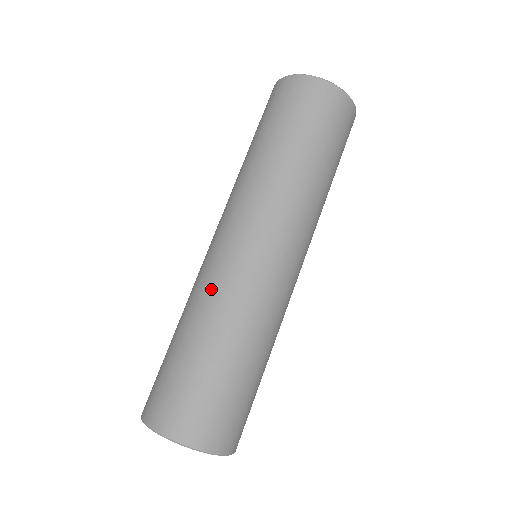
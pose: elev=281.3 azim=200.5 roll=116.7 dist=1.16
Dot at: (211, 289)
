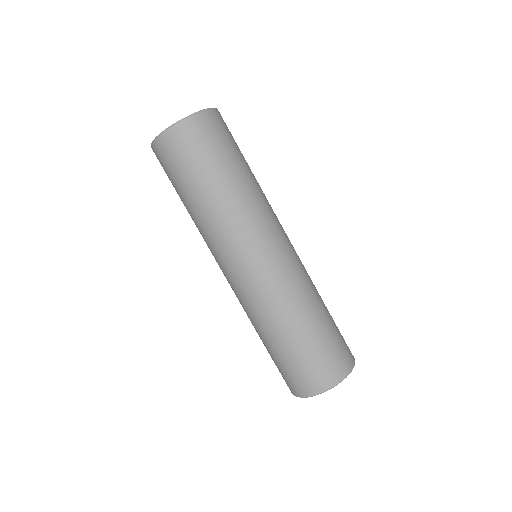
Dot at: occluded
